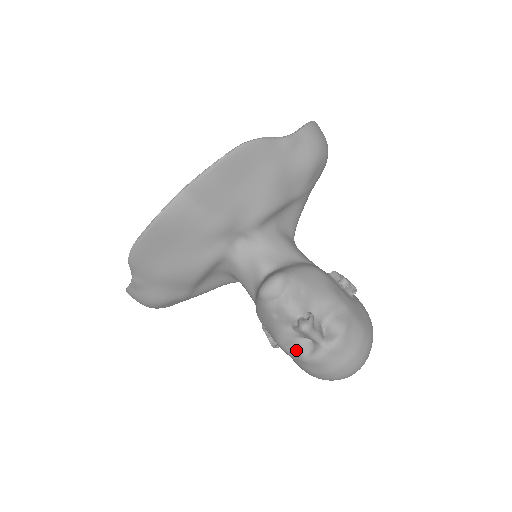
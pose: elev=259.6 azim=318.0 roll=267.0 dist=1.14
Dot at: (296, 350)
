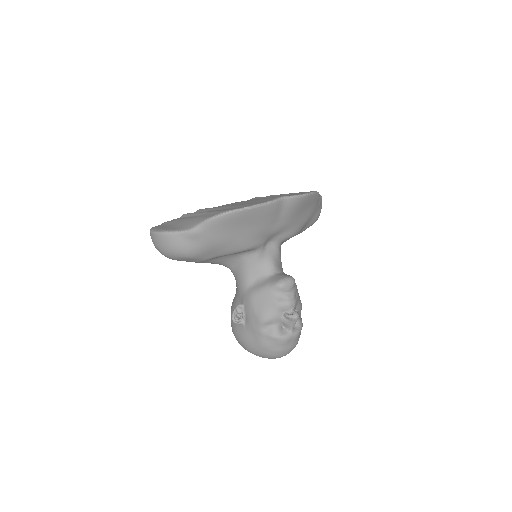
Dot at: (273, 329)
